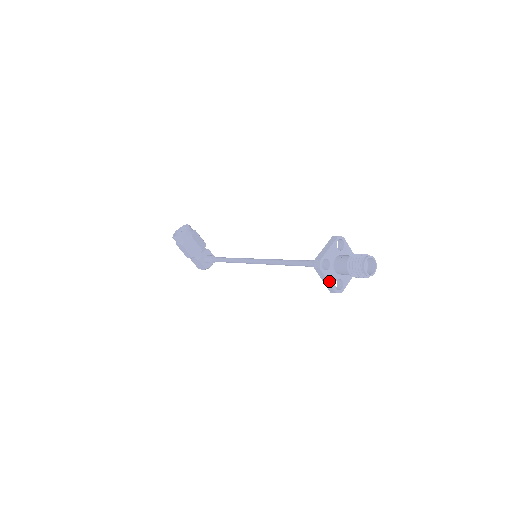
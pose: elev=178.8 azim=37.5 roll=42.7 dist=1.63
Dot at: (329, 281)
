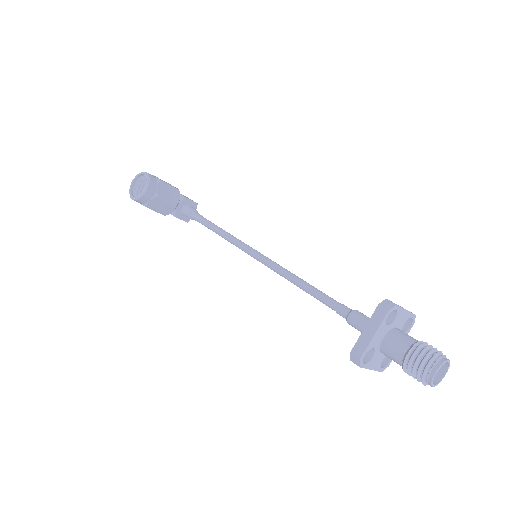
Dot at: (372, 368)
